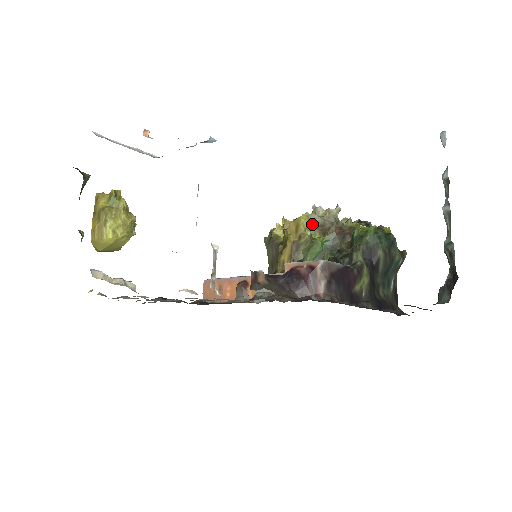
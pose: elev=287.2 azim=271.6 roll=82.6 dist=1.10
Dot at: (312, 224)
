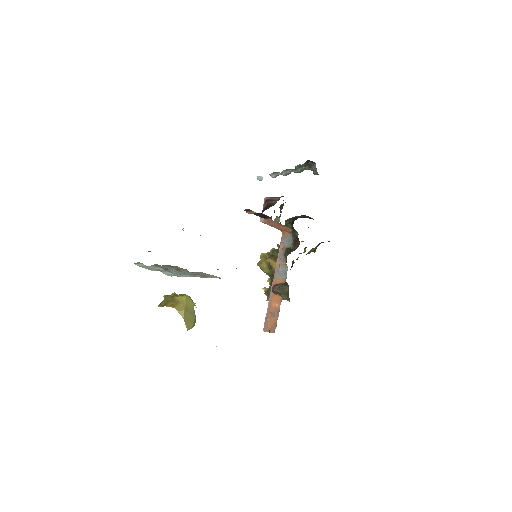
Dot at: occluded
